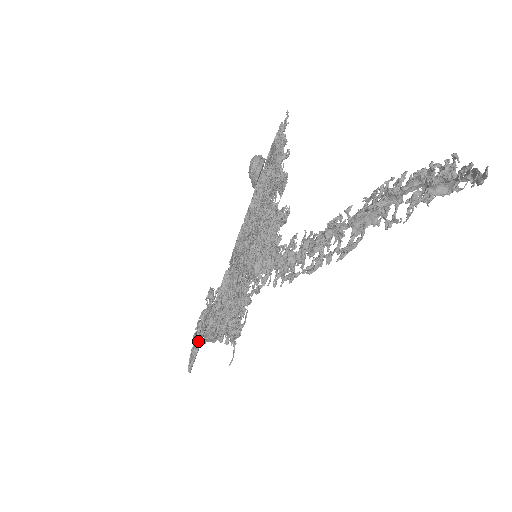
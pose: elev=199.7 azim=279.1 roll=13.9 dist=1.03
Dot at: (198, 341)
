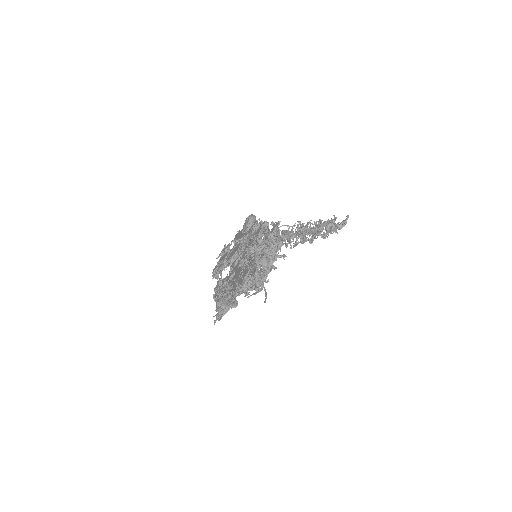
Dot at: occluded
